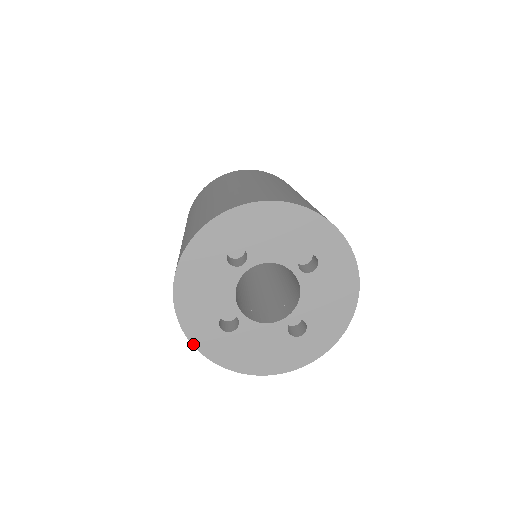
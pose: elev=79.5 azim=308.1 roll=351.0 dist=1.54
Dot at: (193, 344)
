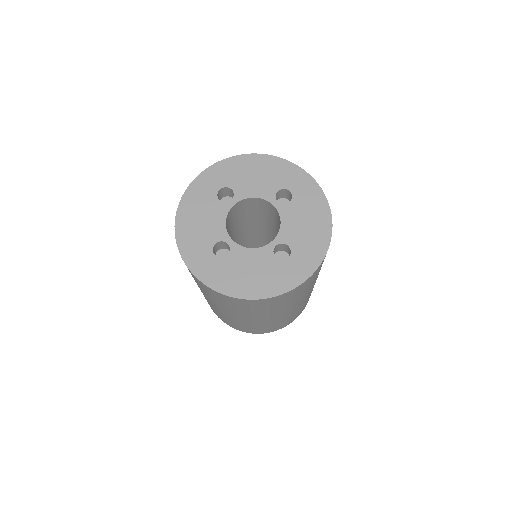
Dot at: (190, 270)
